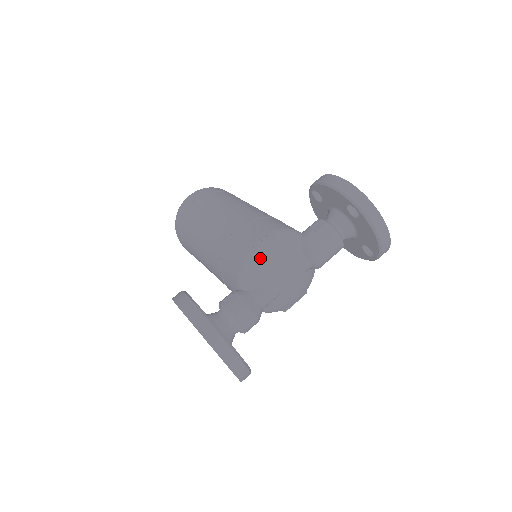
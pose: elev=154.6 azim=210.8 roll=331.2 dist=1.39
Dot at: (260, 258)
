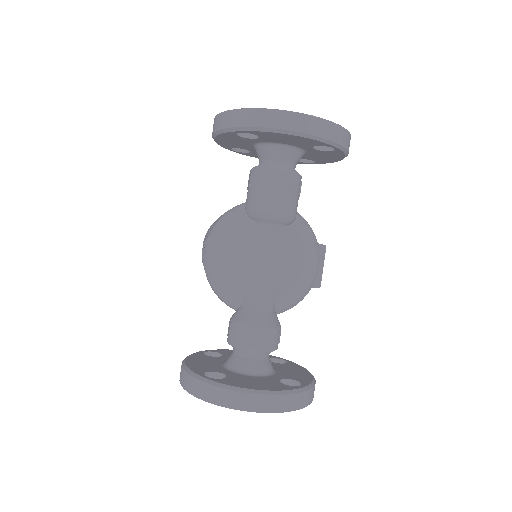
Dot at: (214, 269)
